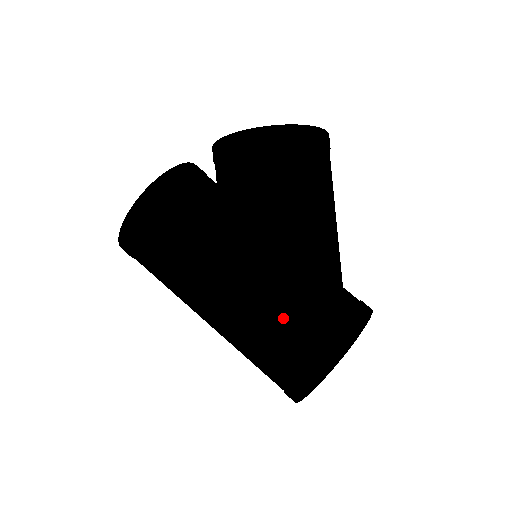
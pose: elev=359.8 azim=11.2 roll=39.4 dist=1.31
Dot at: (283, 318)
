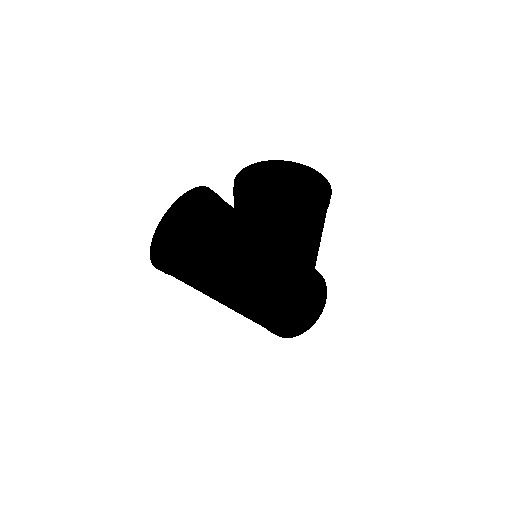
Dot at: (283, 313)
